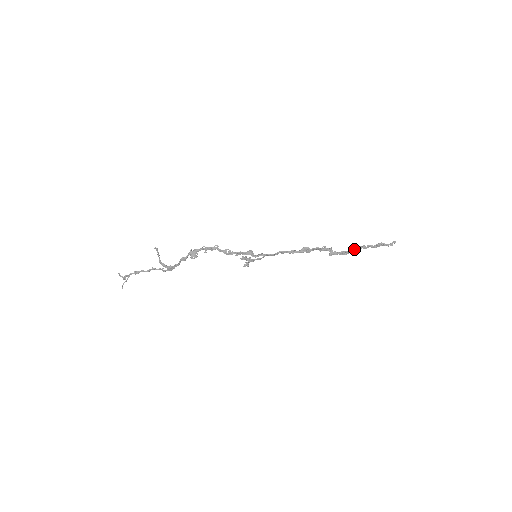
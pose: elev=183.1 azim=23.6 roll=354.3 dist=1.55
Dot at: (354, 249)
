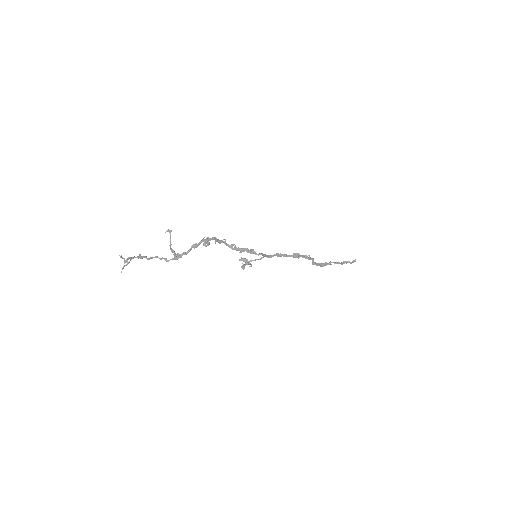
Dot at: (328, 263)
